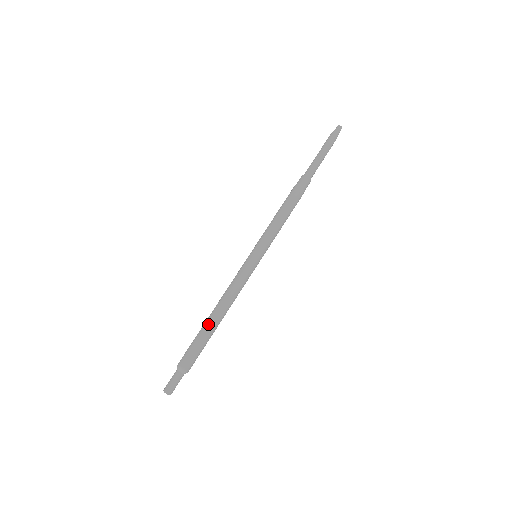
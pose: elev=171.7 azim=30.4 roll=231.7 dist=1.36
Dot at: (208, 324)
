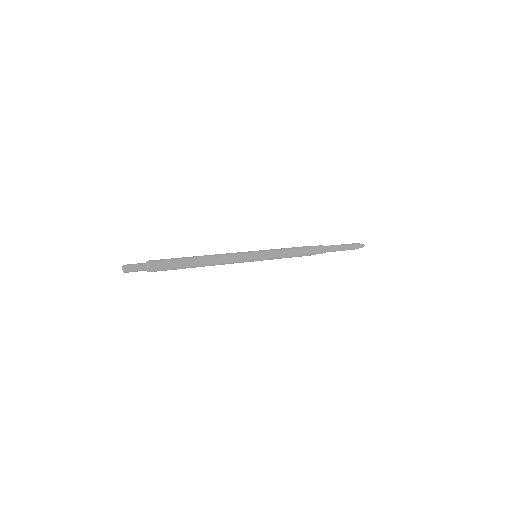
Dot at: (192, 258)
